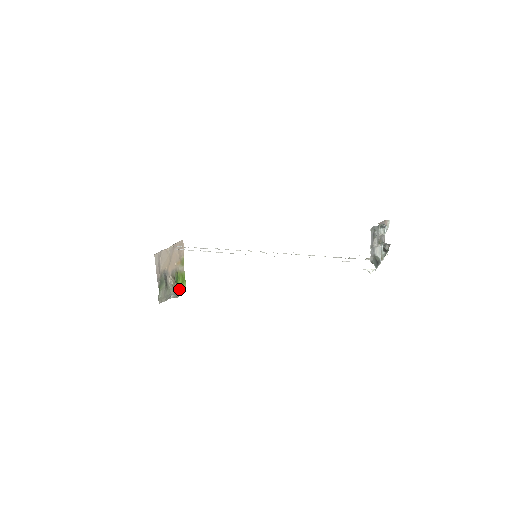
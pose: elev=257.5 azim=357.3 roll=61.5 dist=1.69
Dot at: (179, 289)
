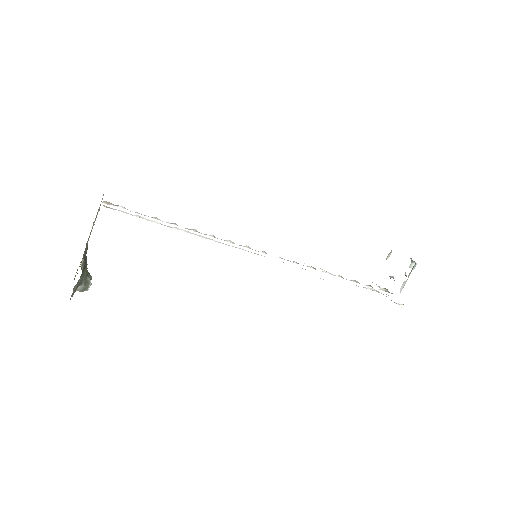
Dot at: (91, 277)
